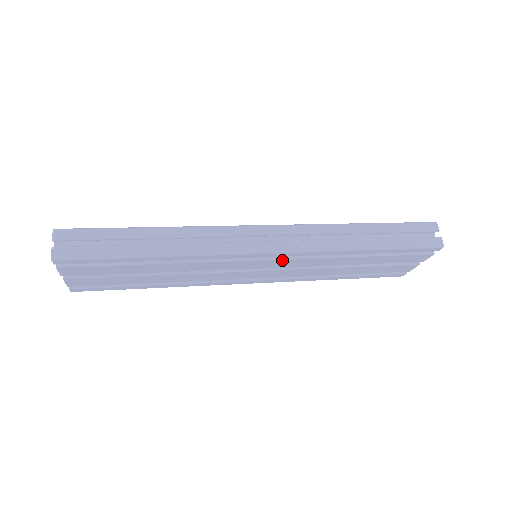
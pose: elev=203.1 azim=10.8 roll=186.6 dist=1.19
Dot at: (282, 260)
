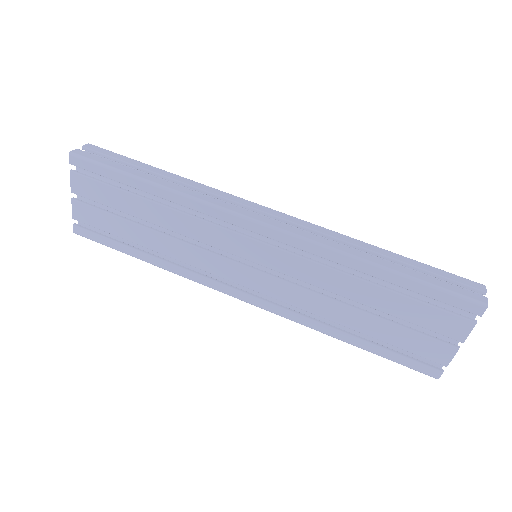
Dot at: (277, 251)
